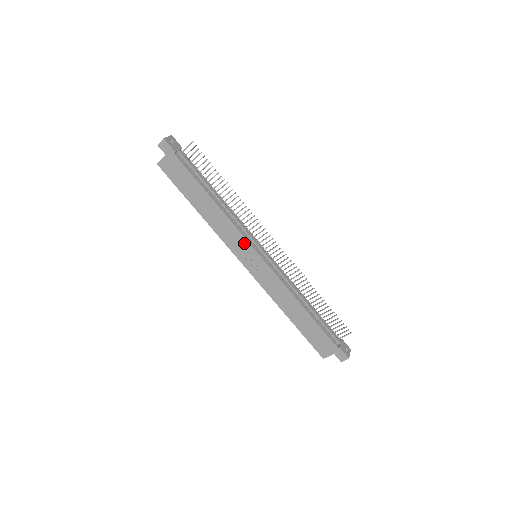
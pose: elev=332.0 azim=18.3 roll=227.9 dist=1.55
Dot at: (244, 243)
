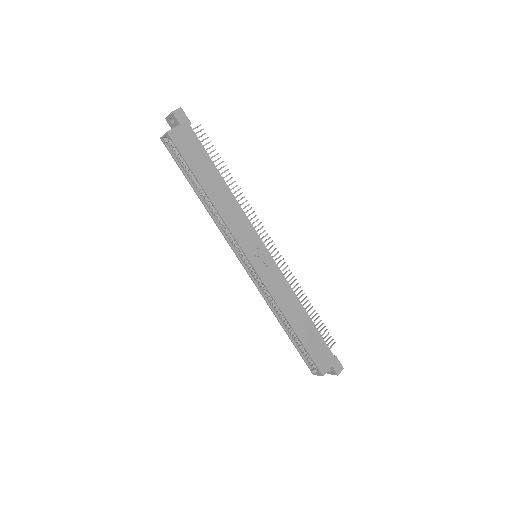
Dot at: (253, 235)
